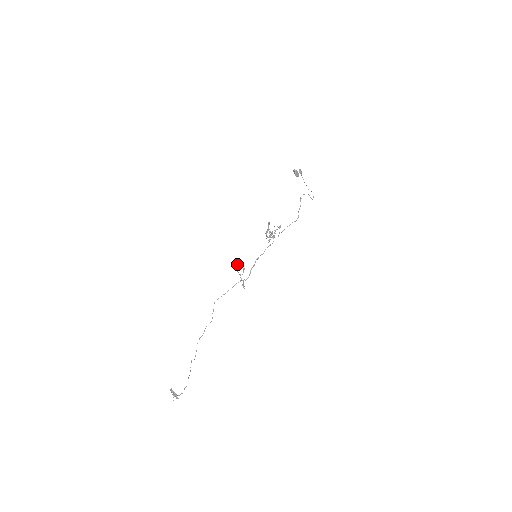
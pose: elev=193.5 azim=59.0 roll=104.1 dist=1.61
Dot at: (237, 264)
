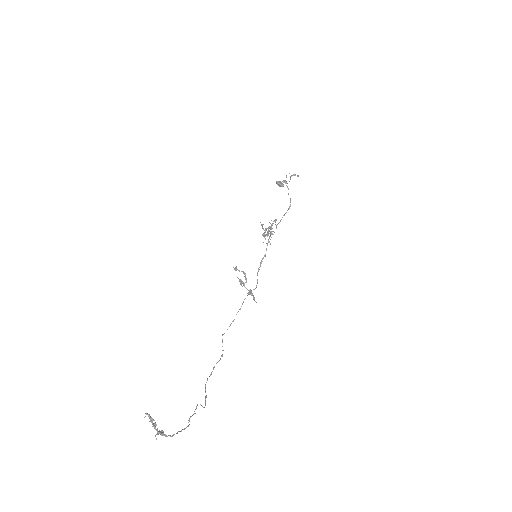
Dot at: (238, 278)
